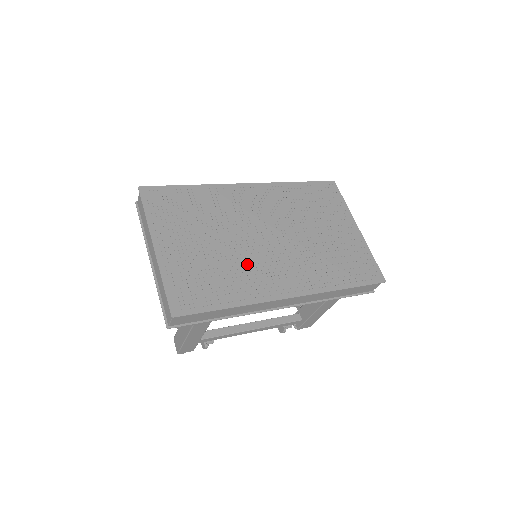
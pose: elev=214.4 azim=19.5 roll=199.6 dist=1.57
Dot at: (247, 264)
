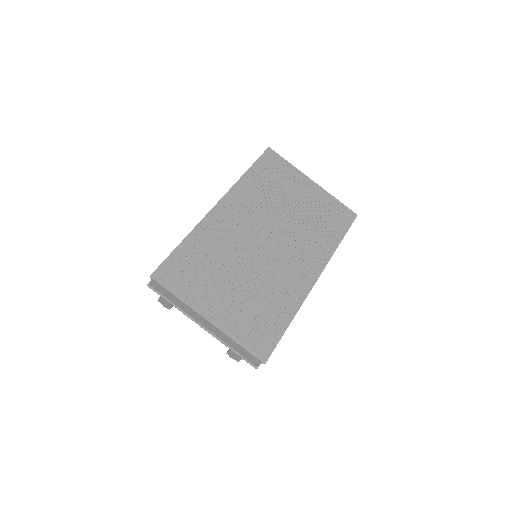
Dot at: (273, 278)
